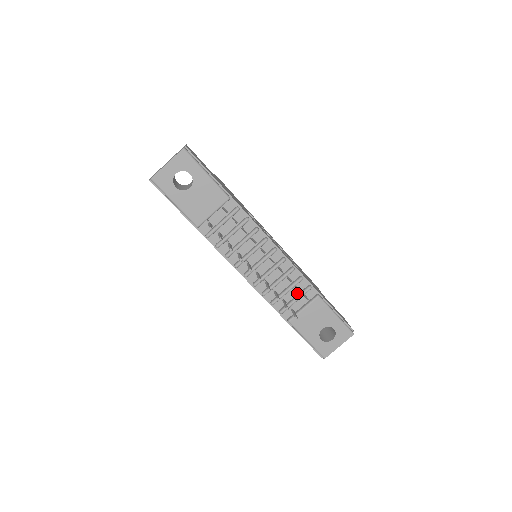
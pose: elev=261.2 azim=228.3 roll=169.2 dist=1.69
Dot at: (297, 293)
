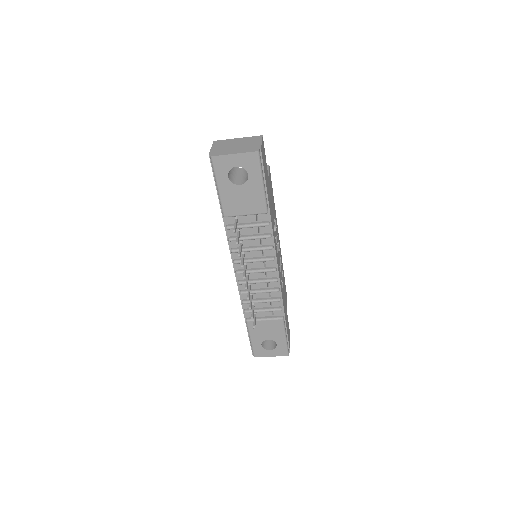
Dot at: (268, 306)
